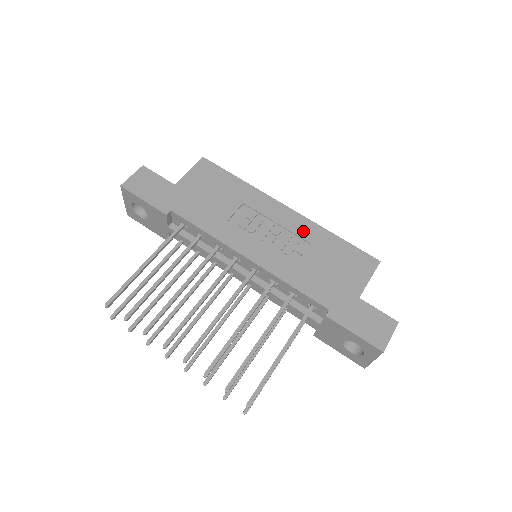
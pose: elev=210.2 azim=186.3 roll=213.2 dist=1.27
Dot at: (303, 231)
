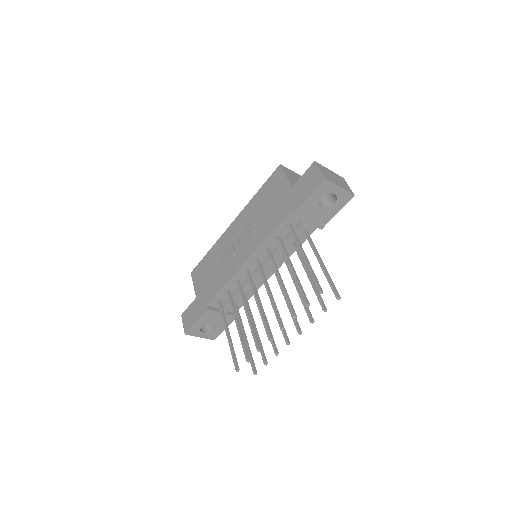
Dot at: (246, 217)
